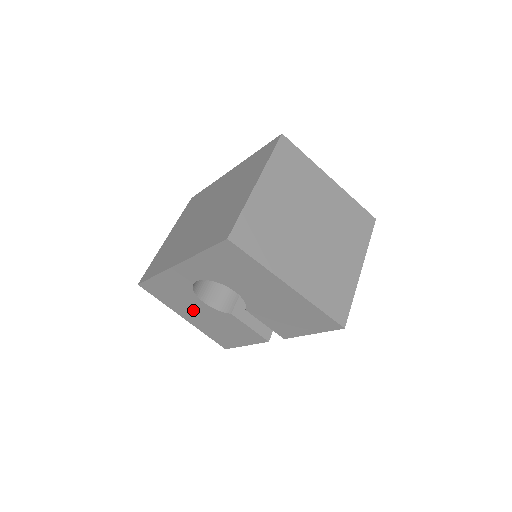
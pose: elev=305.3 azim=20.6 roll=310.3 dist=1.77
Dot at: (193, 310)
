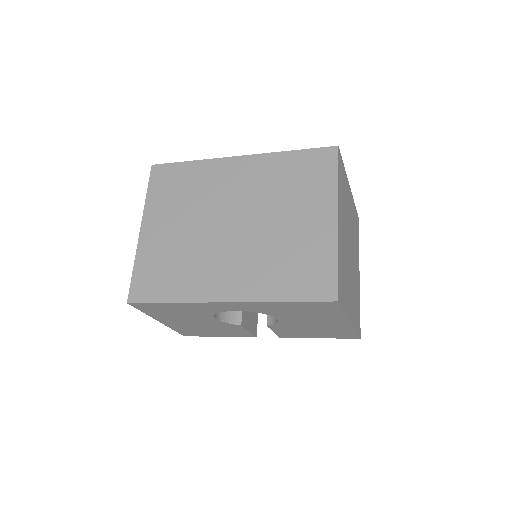
Dot at: (187, 320)
